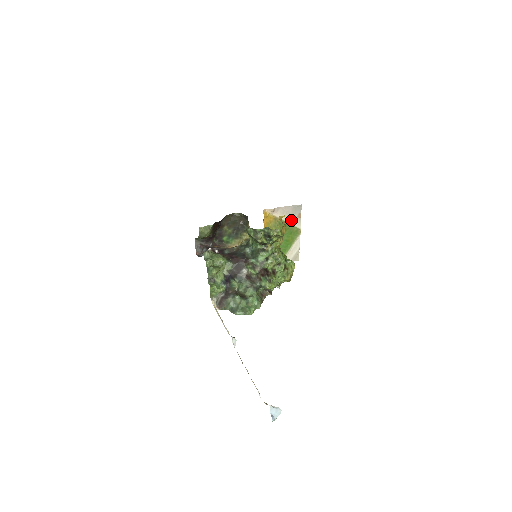
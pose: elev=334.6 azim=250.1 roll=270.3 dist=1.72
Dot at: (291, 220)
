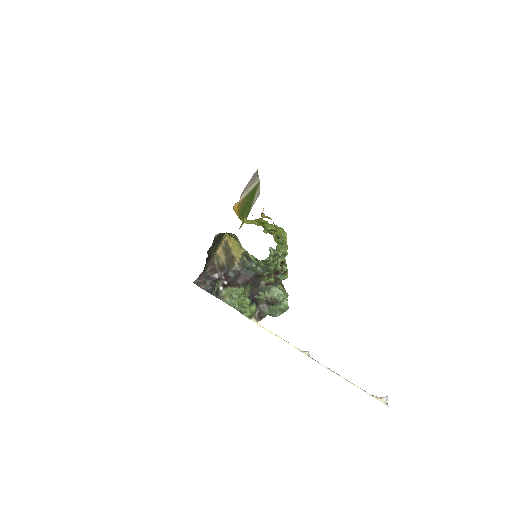
Dot at: (252, 185)
